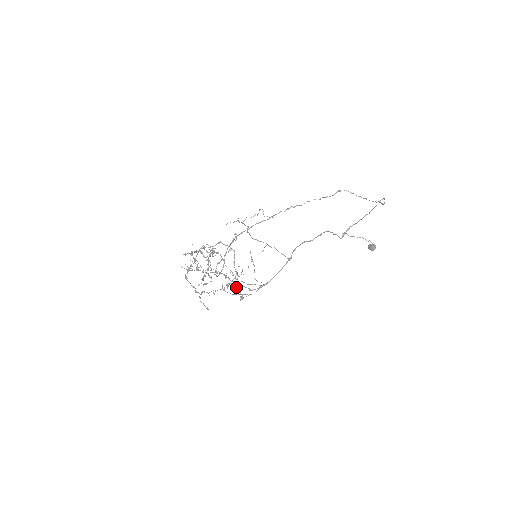
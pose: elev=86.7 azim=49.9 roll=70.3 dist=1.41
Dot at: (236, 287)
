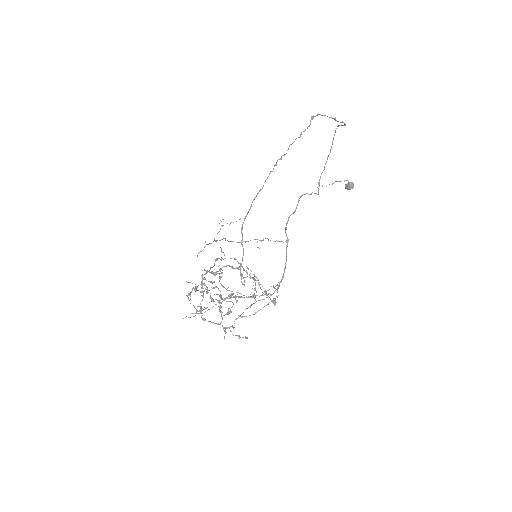
Dot at: (255, 302)
